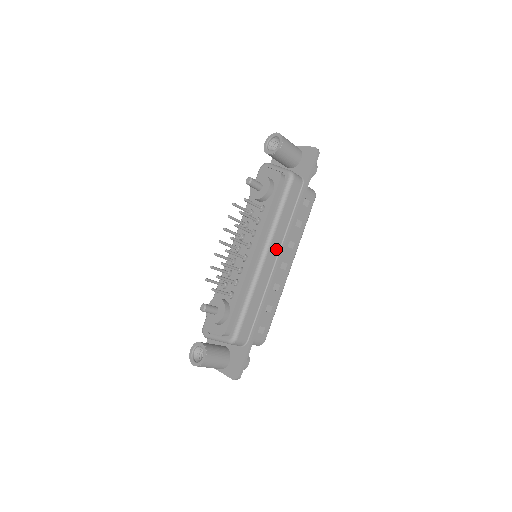
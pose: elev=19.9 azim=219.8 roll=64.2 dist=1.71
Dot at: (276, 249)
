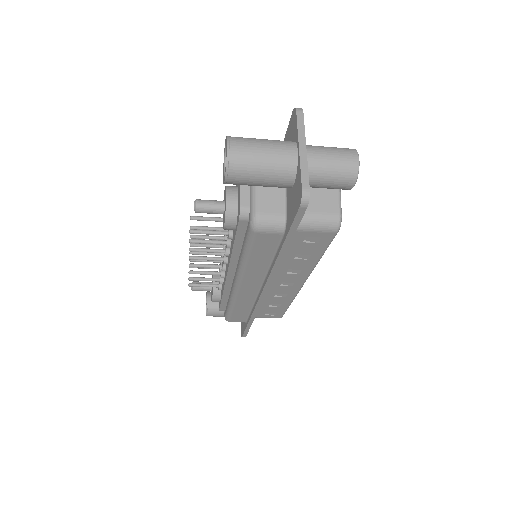
Dot at: (256, 281)
